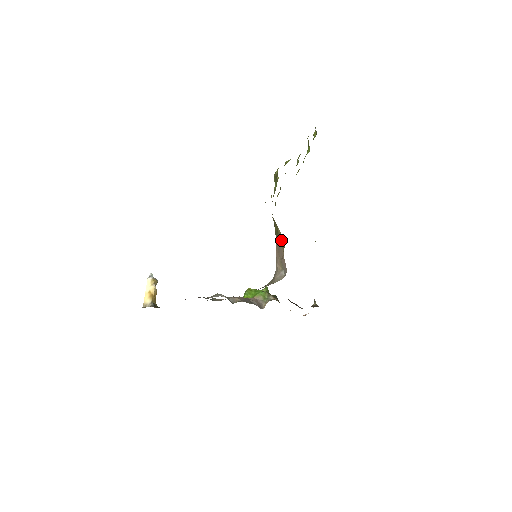
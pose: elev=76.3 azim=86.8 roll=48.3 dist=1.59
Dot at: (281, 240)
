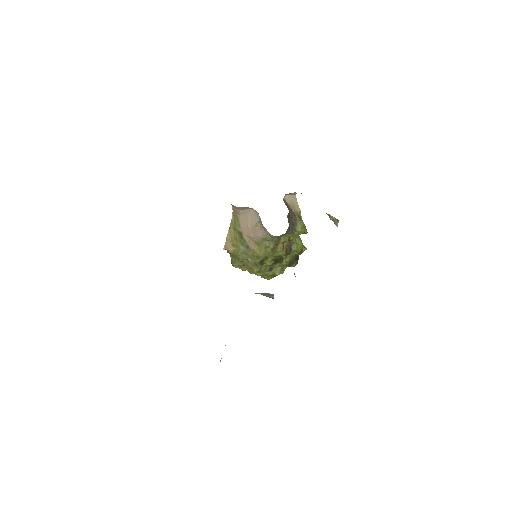
Dot at: (235, 220)
